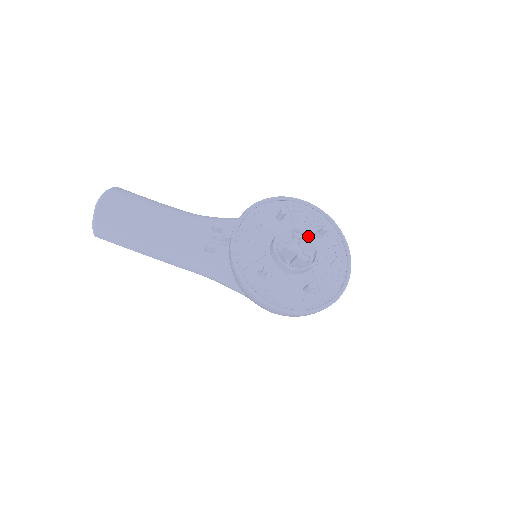
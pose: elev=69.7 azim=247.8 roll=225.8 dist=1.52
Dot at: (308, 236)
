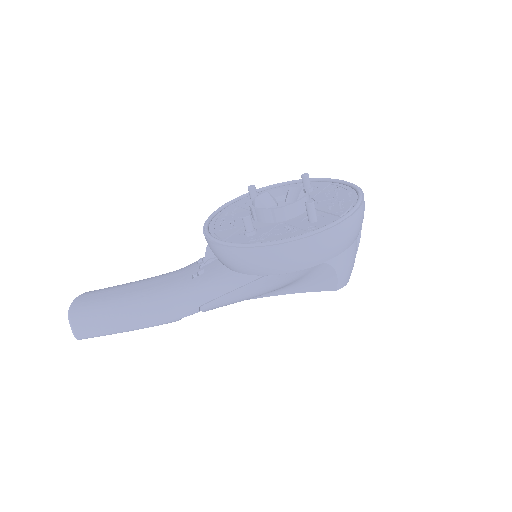
Dot at: (289, 188)
